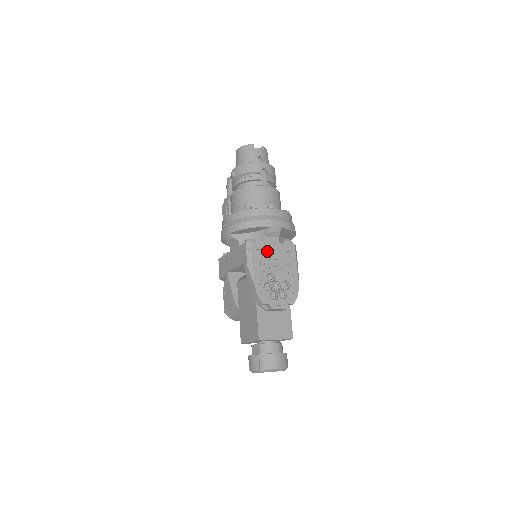
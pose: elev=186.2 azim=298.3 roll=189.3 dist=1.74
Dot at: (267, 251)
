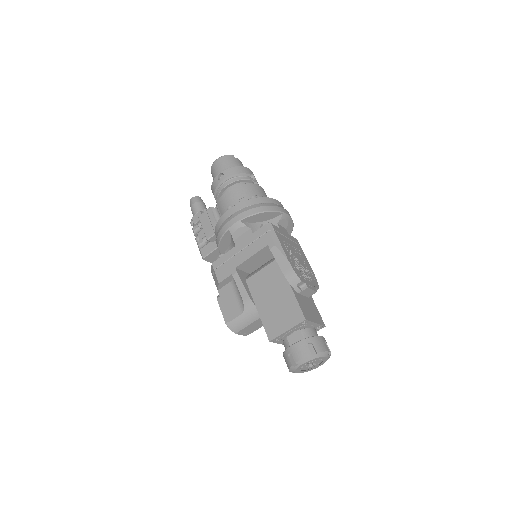
Dot at: (284, 236)
